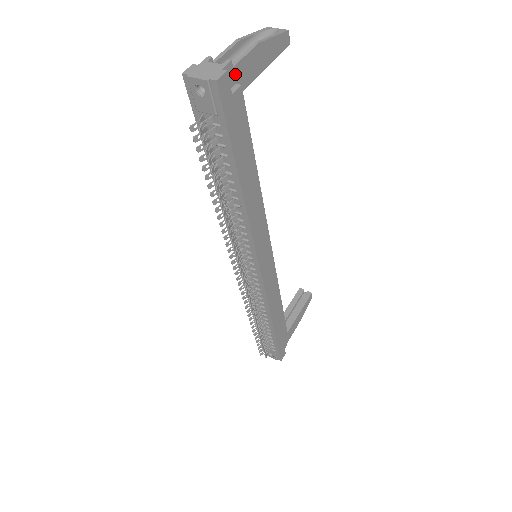
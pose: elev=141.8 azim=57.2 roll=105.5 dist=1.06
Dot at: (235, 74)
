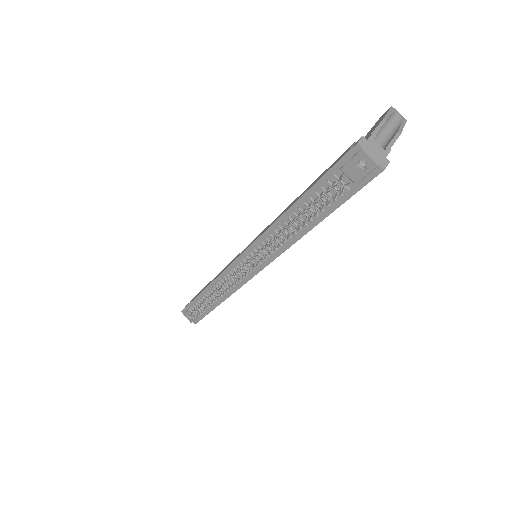
Dot at: occluded
